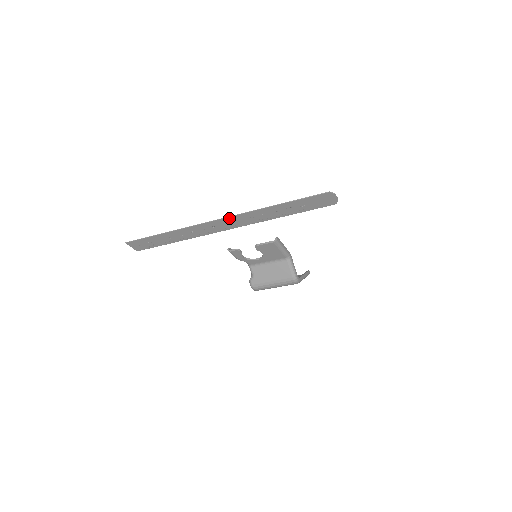
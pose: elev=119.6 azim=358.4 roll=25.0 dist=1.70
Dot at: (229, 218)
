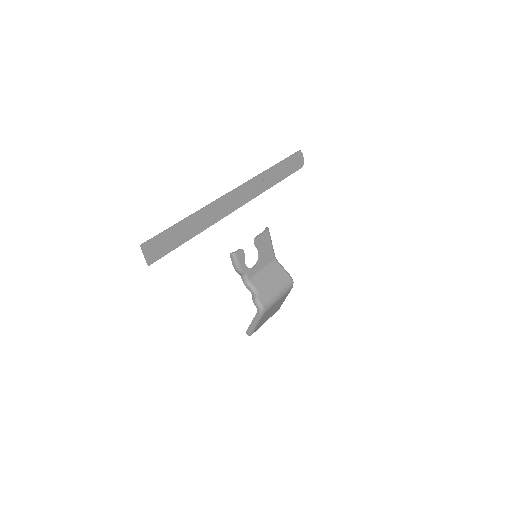
Dot at: (241, 187)
